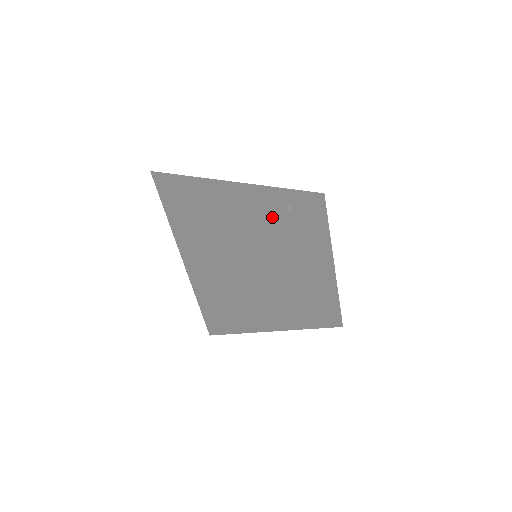
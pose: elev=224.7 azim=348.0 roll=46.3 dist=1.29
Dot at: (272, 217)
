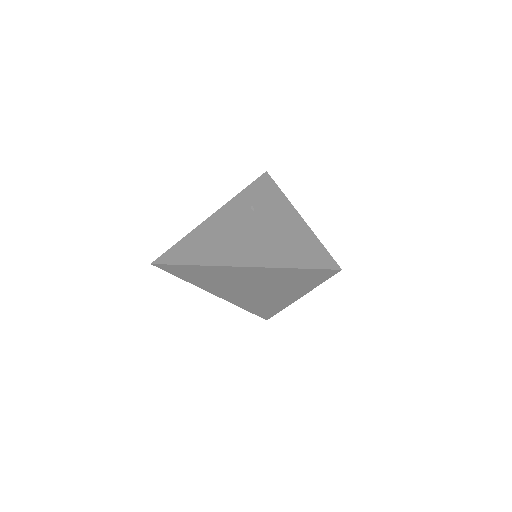
Dot at: (246, 226)
